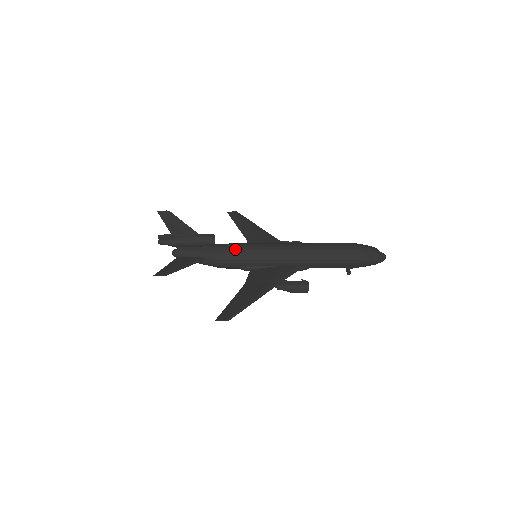
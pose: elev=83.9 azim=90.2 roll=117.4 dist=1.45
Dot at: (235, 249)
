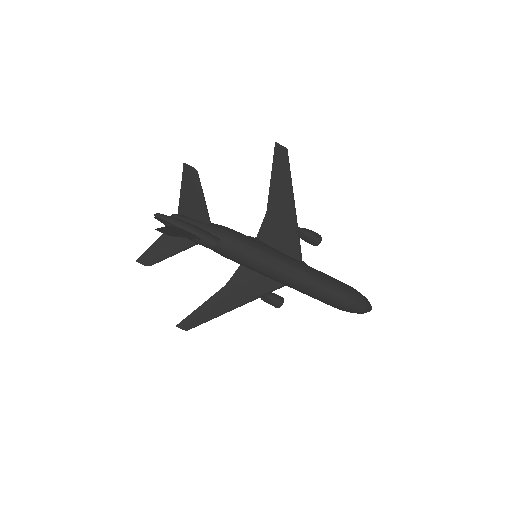
Dot at: (234, 257)
